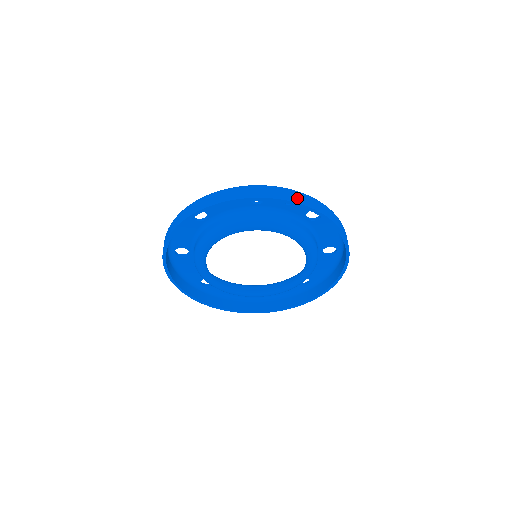
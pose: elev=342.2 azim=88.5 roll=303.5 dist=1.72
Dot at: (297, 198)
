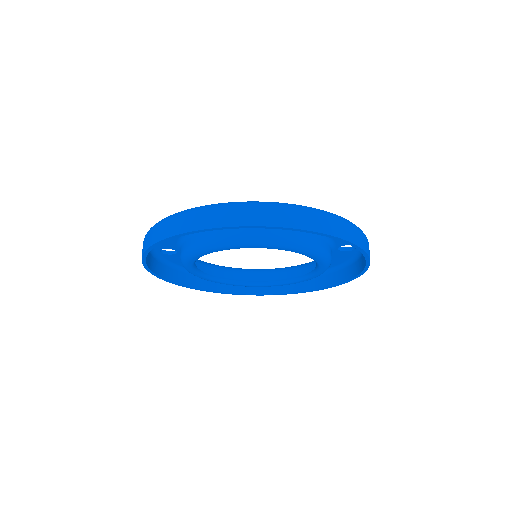
Dot at: (296, 220)
